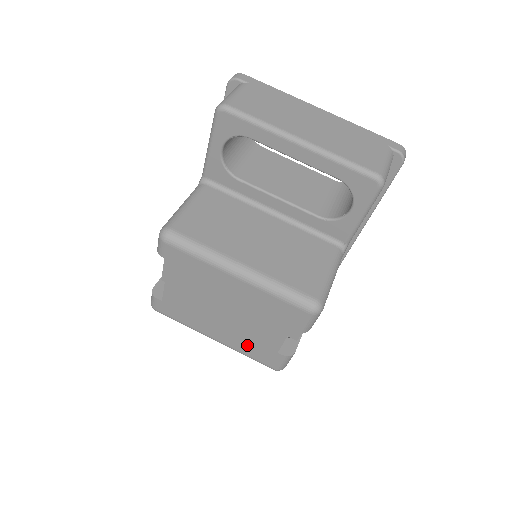
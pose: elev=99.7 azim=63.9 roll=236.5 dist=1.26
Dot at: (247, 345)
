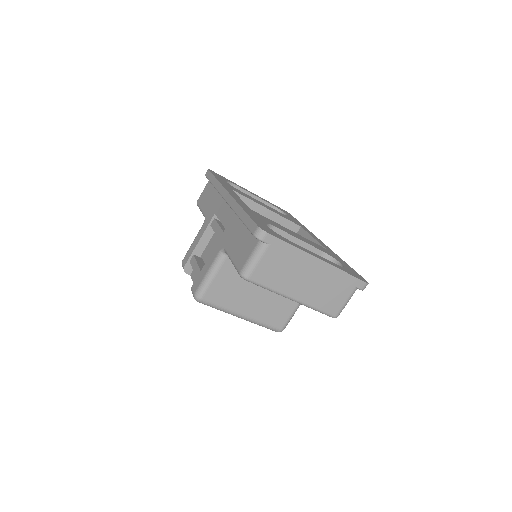
Dot at: occluded
